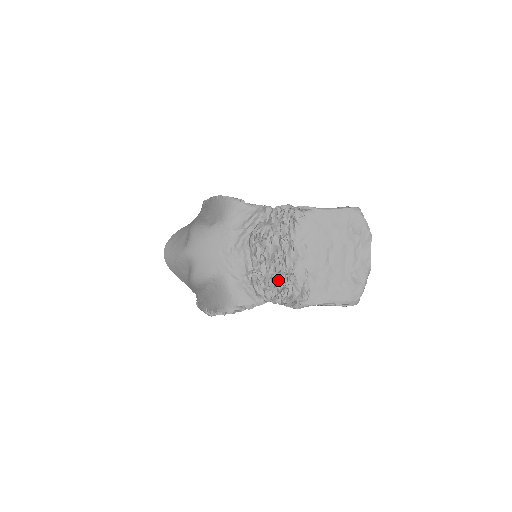
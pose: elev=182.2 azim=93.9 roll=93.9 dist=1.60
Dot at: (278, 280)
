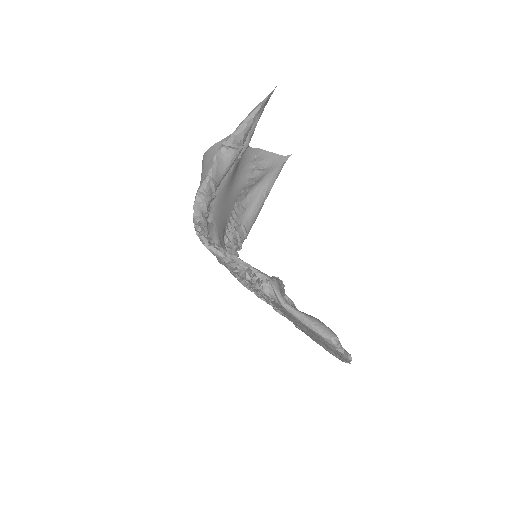
Dot at: occluded
